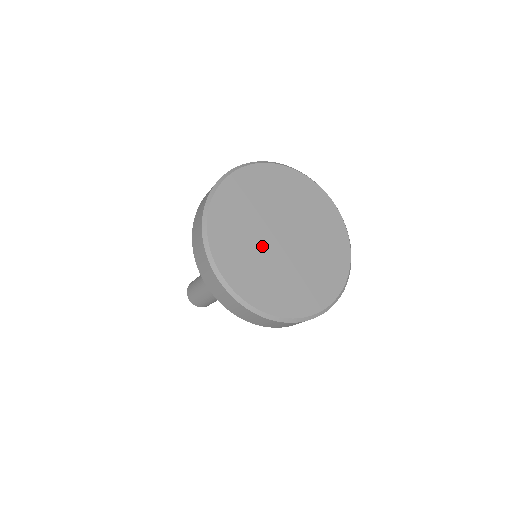
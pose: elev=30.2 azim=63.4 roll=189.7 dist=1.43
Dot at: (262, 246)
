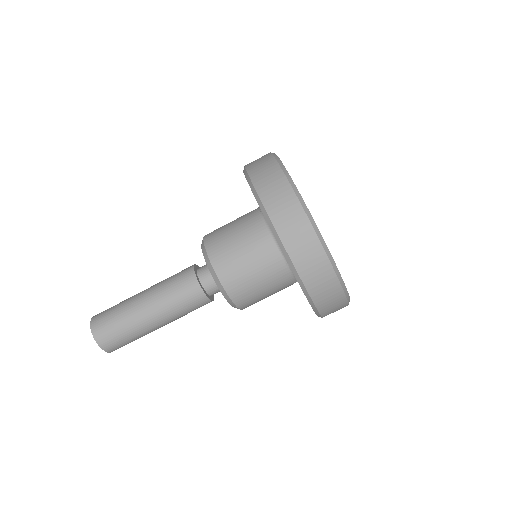
Dot at: occluded
